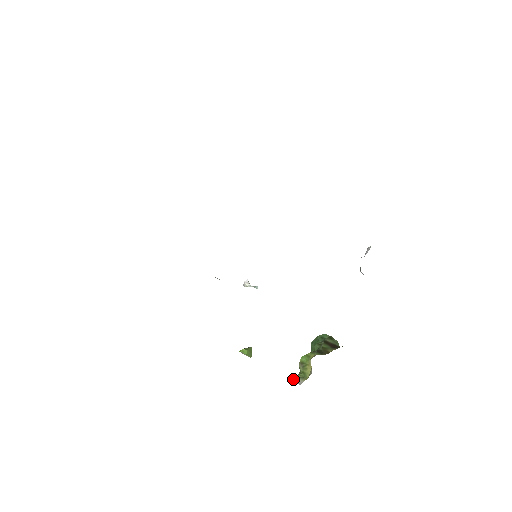
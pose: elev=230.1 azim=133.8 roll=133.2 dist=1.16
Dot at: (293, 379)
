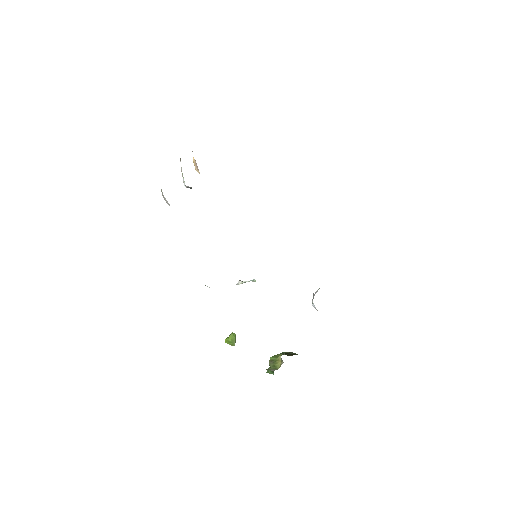
Dot at: (266, 369)
